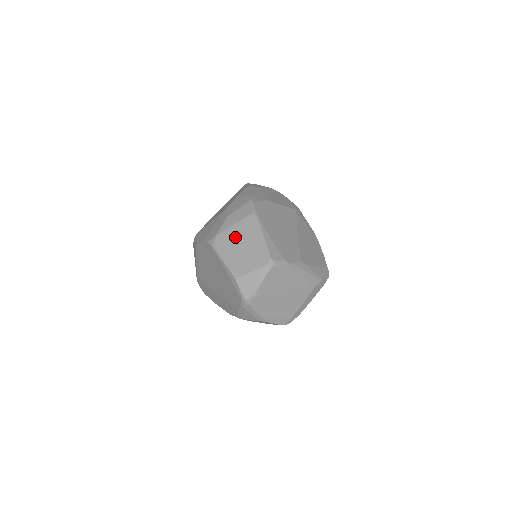
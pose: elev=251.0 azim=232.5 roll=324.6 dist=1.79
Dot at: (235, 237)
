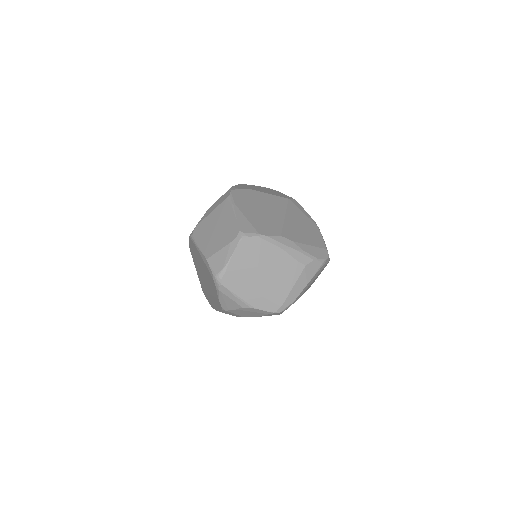
Dot at: (211, 222)
